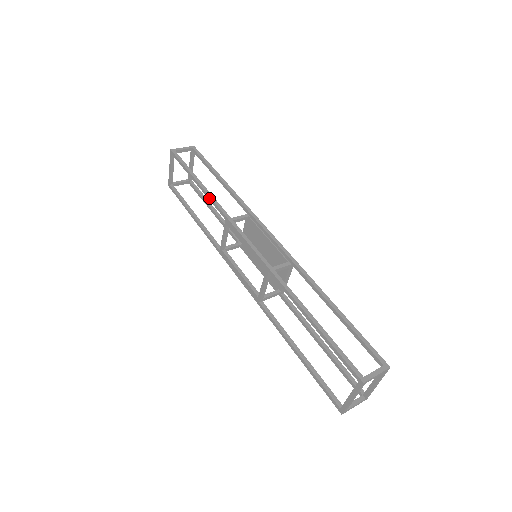
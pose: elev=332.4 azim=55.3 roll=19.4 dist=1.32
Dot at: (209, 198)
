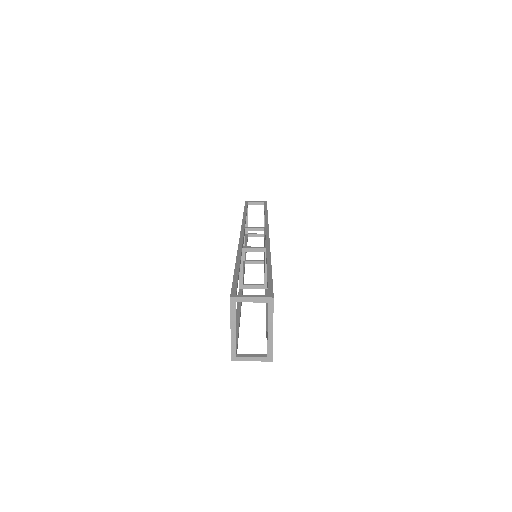
Dot at: occluded
